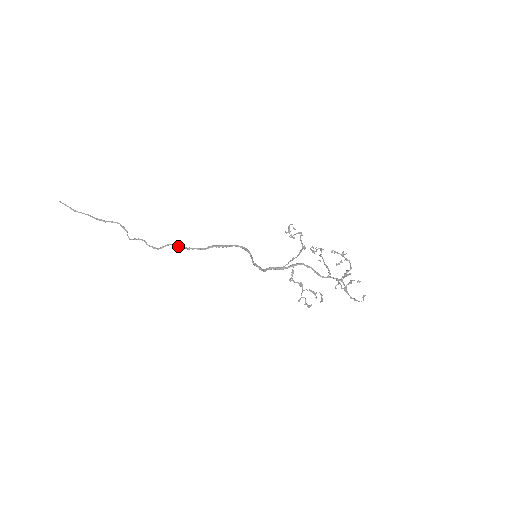
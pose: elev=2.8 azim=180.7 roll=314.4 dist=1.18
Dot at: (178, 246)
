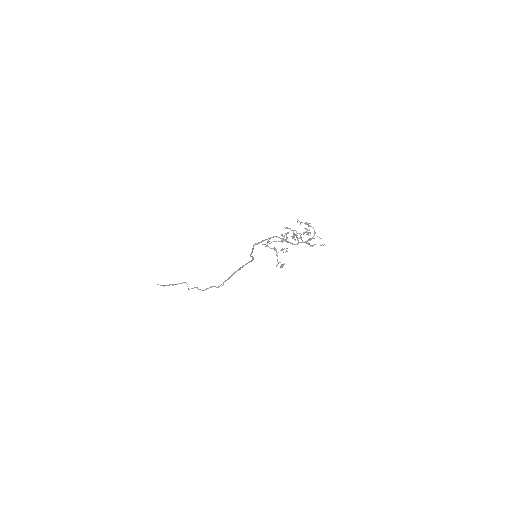
Dot at: (218, 287)
